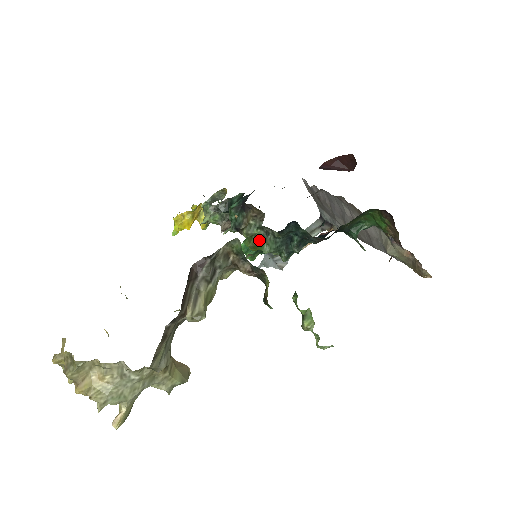
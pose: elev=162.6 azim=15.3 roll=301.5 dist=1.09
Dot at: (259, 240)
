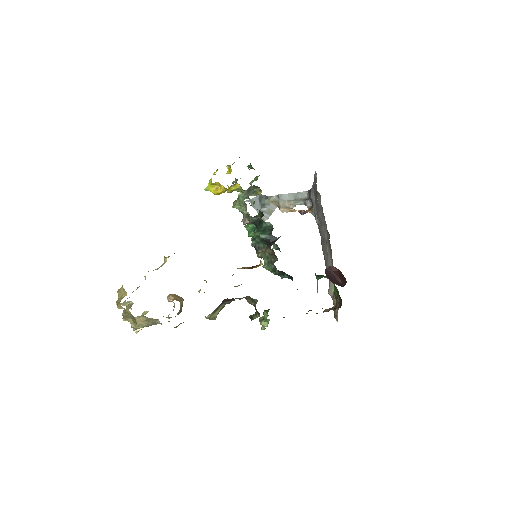
Dot at: (265, 261)
